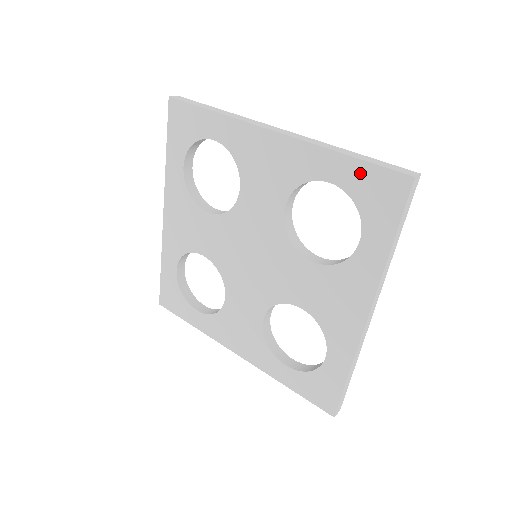
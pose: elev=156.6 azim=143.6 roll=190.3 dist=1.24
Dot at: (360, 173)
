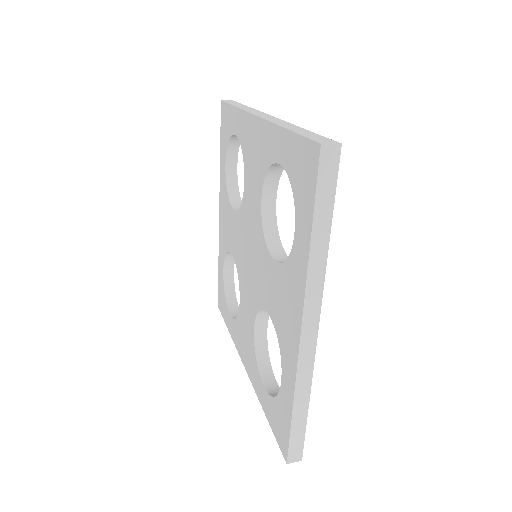
Dot at: (293, 148)
